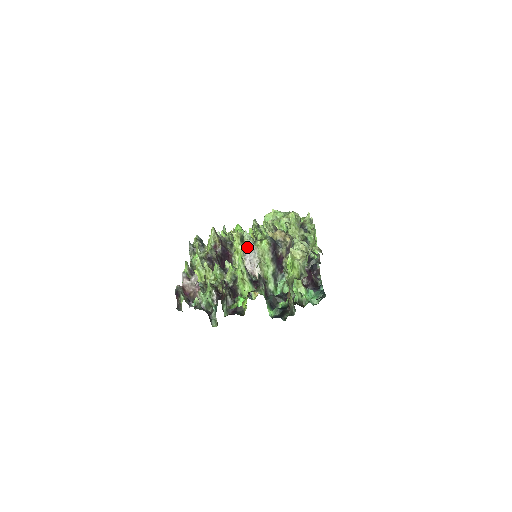
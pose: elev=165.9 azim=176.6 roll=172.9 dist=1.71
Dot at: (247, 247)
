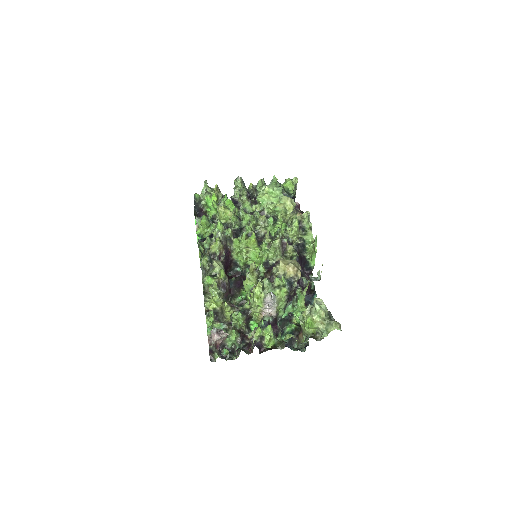
Dot at: (268, 296)
